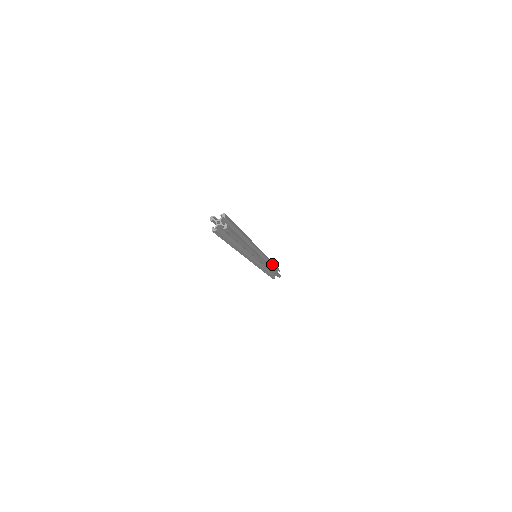
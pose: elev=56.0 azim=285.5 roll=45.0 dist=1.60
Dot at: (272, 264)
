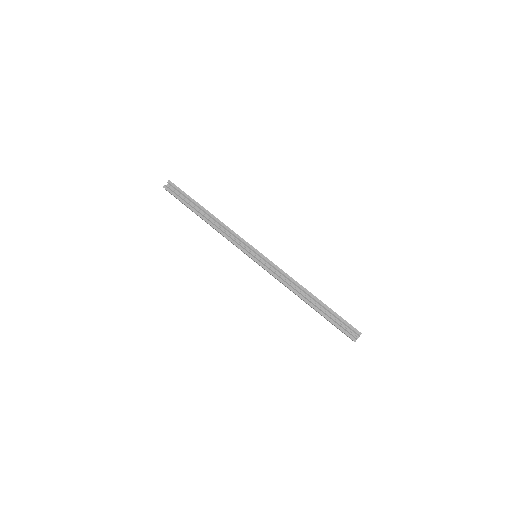
Dot at: occluded
